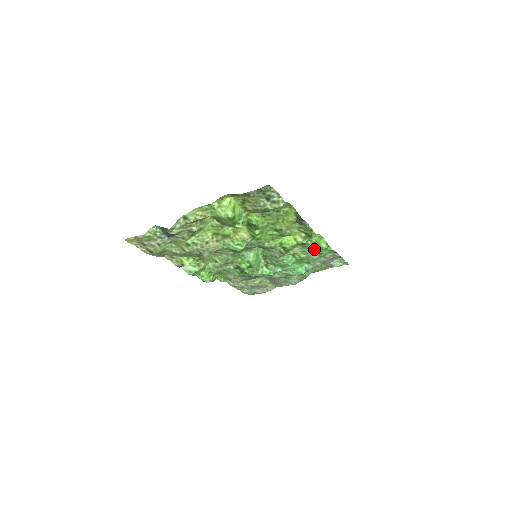
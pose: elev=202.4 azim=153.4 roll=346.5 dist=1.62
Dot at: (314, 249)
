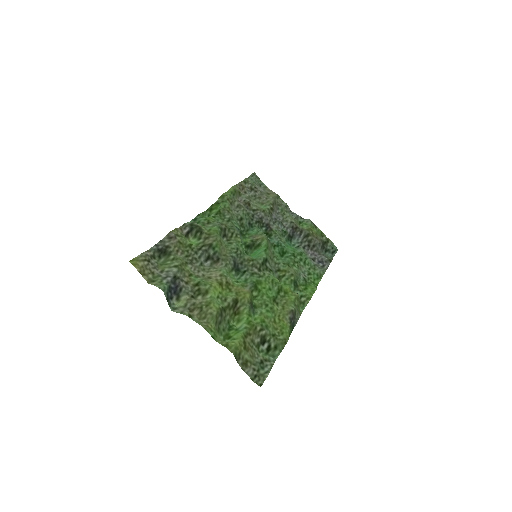
Dot at: (305, 280)
